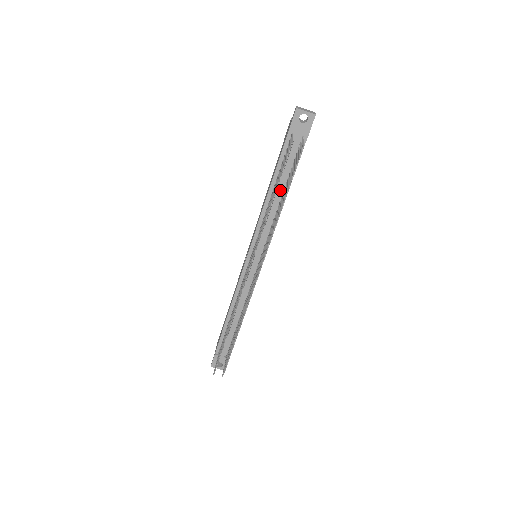
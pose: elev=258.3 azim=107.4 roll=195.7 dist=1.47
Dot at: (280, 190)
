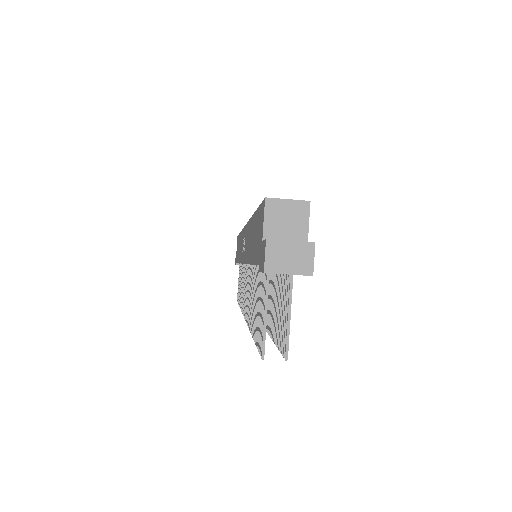
Dot at: occluded
